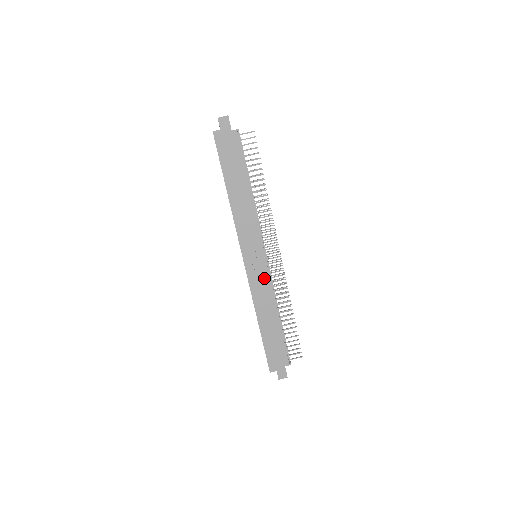
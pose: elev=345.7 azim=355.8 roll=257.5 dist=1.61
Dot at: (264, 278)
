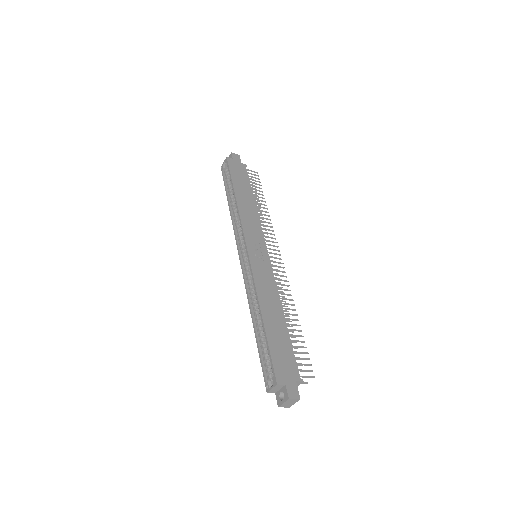
Dot at: (267, 271)
